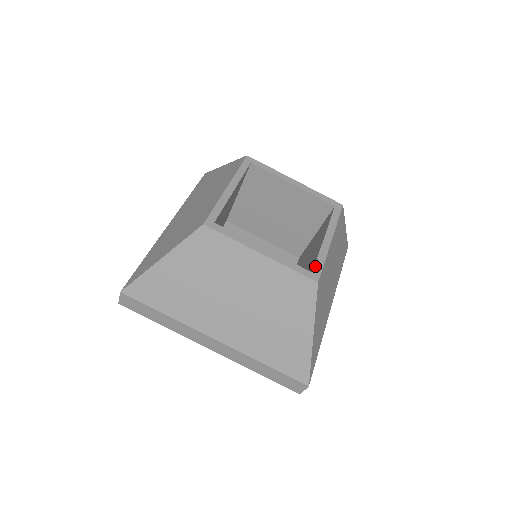
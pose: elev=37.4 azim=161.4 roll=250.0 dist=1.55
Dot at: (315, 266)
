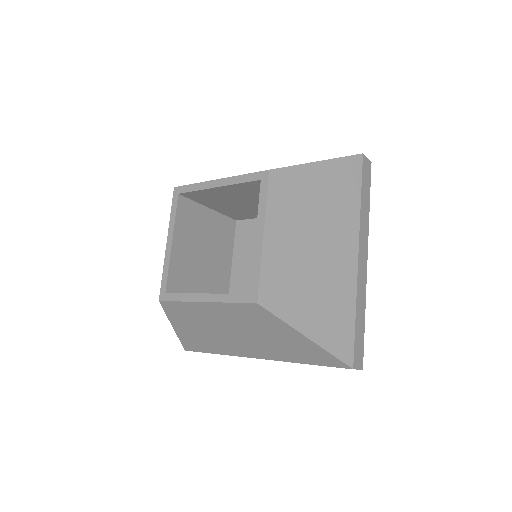
Dot at: (251, 283)
